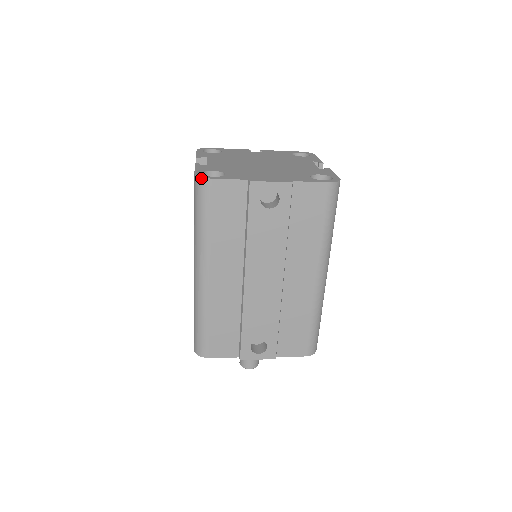
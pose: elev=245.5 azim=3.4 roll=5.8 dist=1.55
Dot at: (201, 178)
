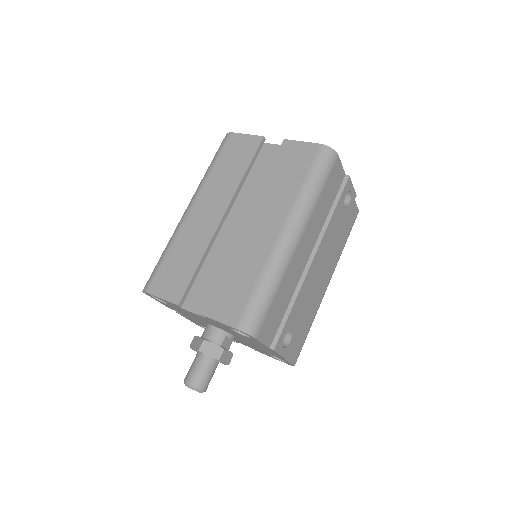
Dot at: (333, 150)
